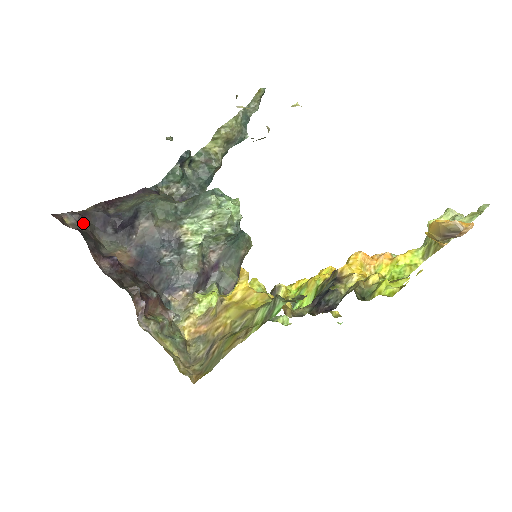
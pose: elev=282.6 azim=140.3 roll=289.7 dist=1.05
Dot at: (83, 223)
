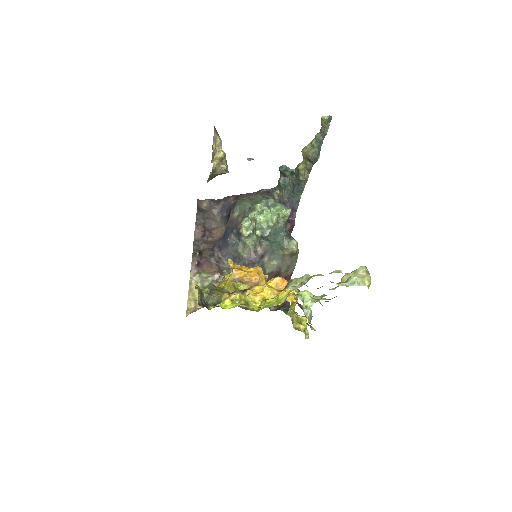
Dot at: (211, 207)
